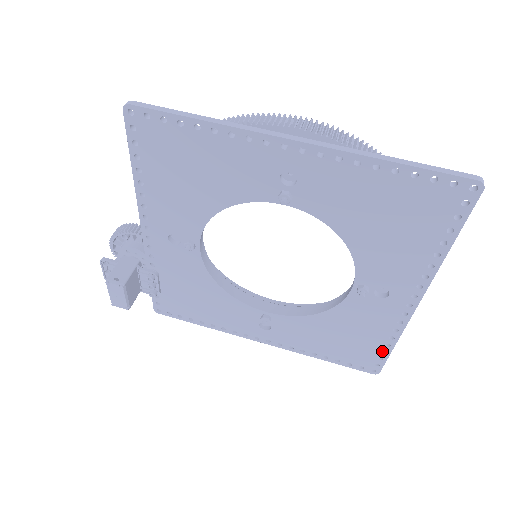
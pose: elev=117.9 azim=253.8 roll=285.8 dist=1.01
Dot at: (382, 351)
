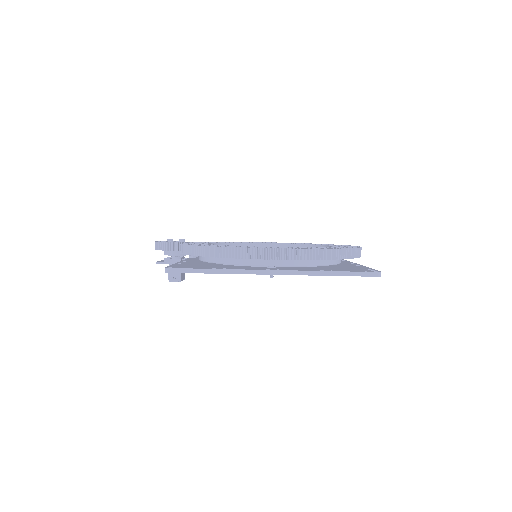
Dot at: occluded
